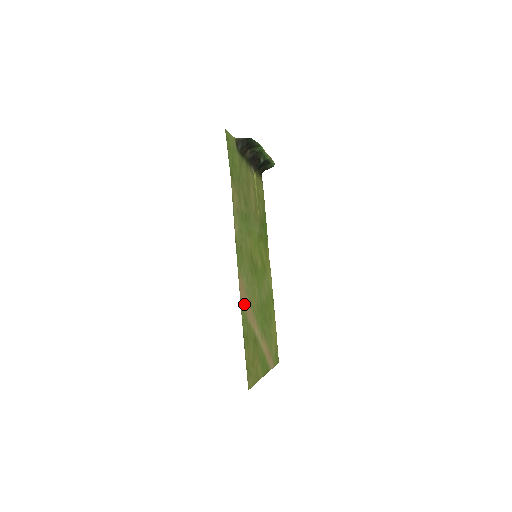
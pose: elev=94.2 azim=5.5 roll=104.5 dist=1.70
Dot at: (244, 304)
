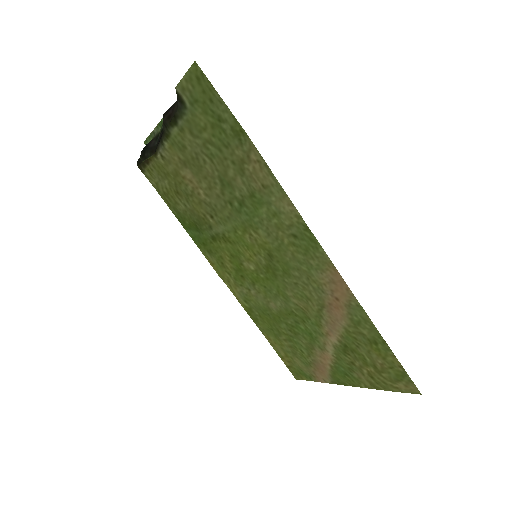
Dot at: (344, 303)
